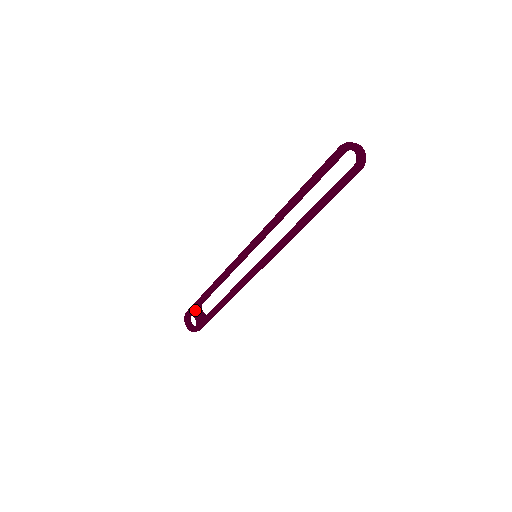
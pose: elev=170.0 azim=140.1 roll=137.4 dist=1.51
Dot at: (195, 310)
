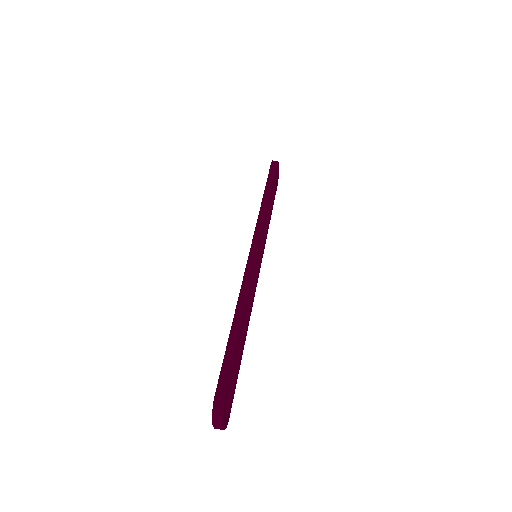
Dot at: occluded
